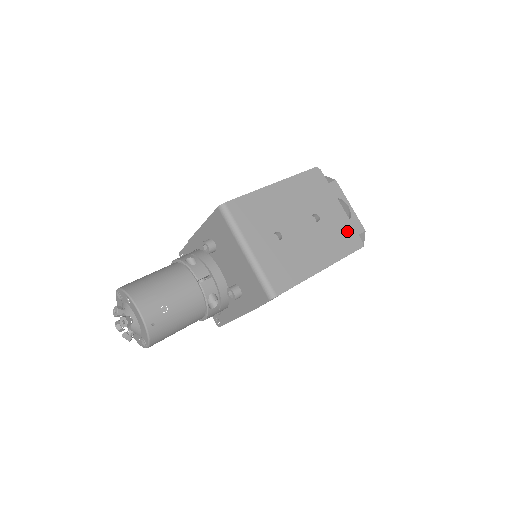
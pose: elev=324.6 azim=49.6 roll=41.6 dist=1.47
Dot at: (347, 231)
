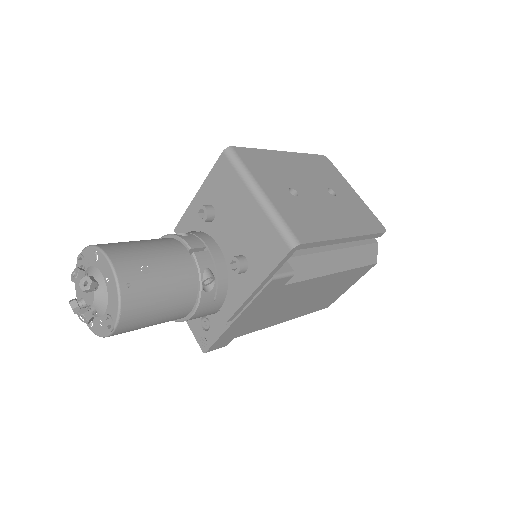
Dot at: (367, 214)
